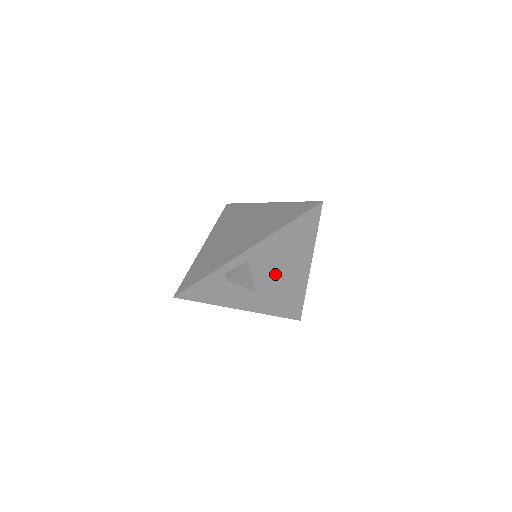
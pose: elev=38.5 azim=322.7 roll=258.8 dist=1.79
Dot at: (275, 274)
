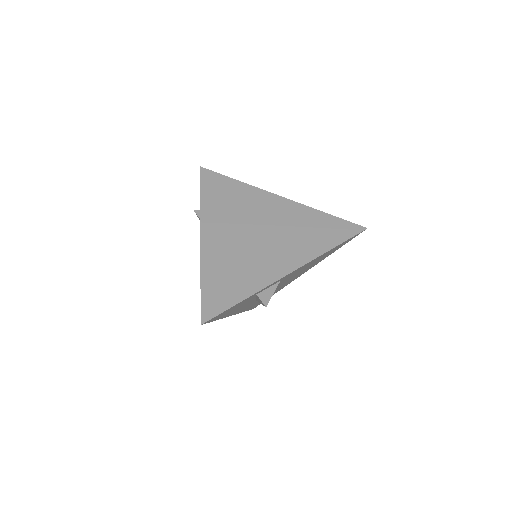
Dot at: occluded
